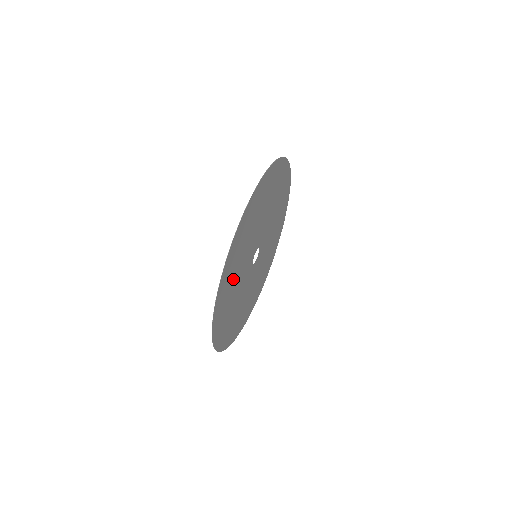
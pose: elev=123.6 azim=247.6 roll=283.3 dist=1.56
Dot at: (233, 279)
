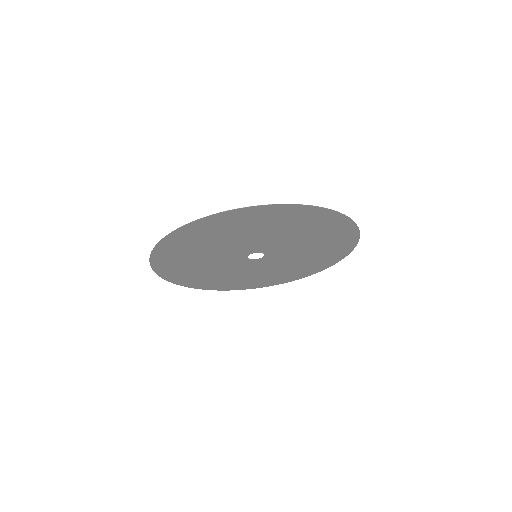
Dot at: (191, 264)
